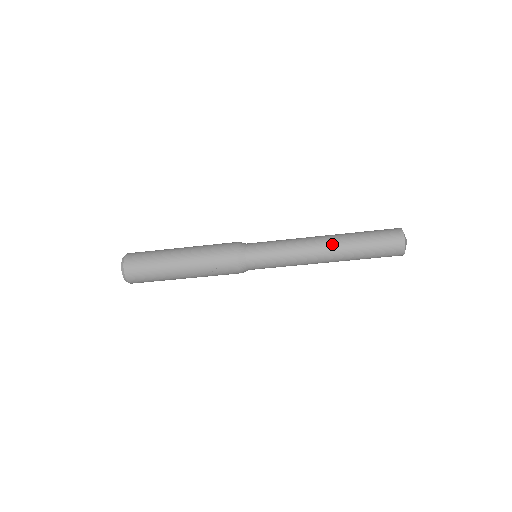
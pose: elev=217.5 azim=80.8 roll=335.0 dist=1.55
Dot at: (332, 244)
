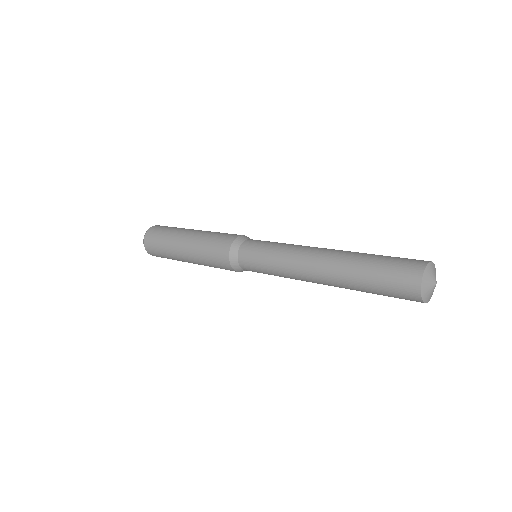
Dot at: (327, 281)
